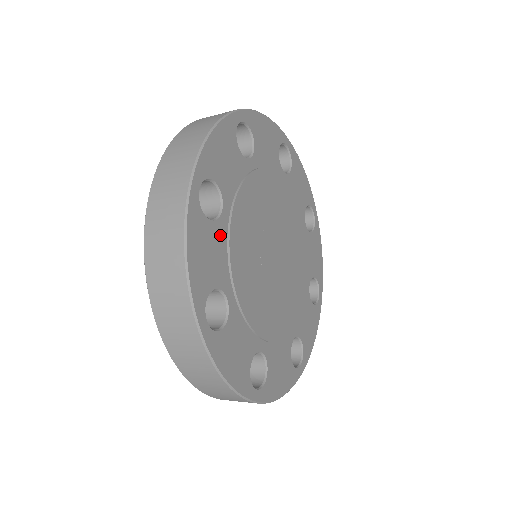
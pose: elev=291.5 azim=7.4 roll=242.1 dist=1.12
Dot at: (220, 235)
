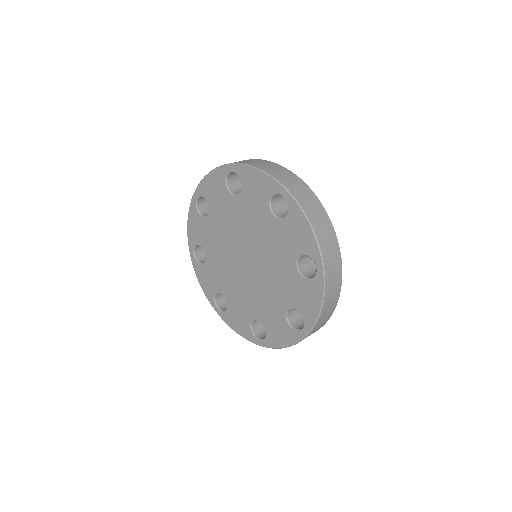
Dot at: occluded
